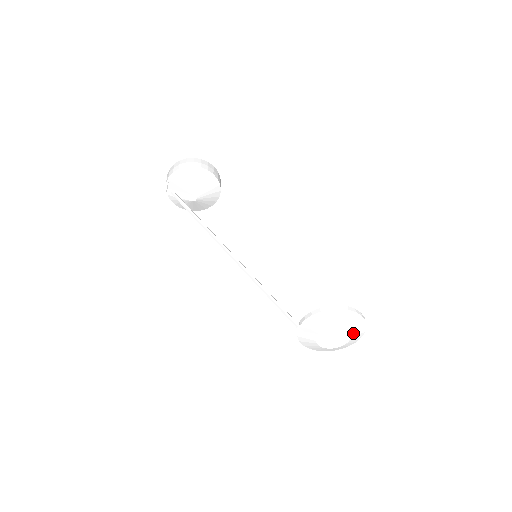
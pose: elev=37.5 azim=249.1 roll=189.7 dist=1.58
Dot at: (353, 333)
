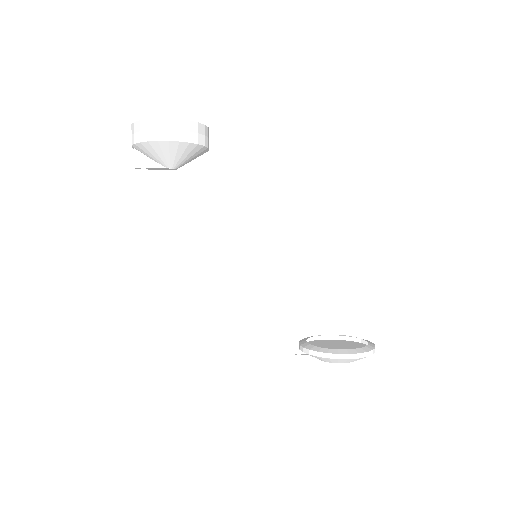
Dot at: occluded
